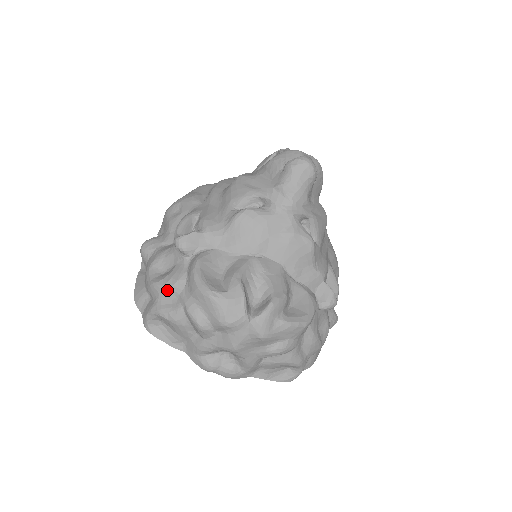
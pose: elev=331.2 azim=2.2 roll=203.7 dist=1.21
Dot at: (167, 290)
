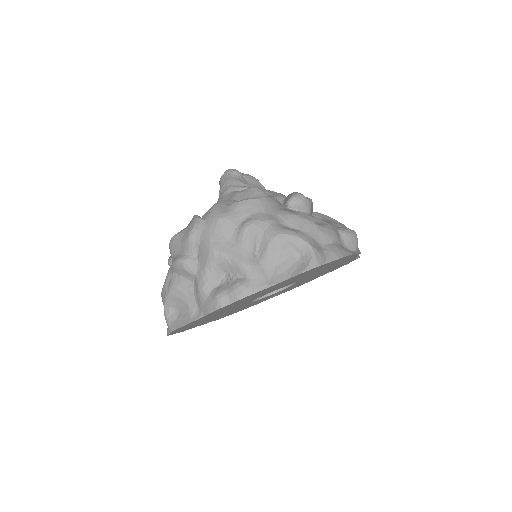
Dot at: (165, 281)
